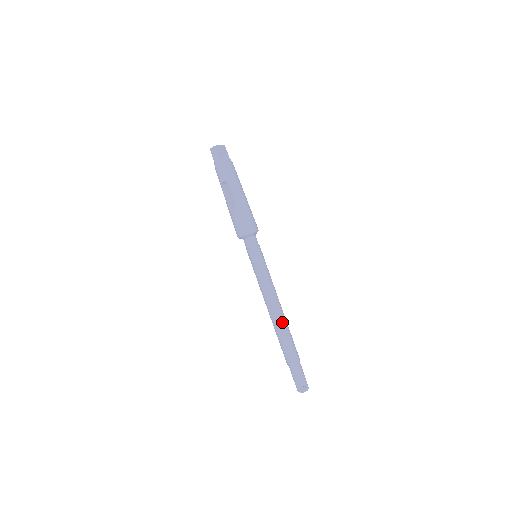
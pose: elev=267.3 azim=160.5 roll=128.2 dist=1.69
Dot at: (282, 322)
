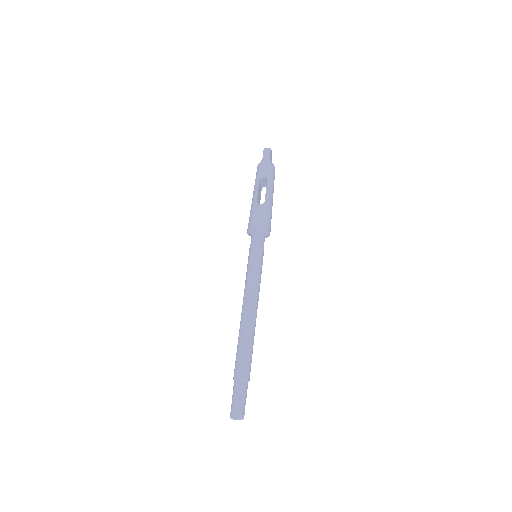
Dot at: (253, 330)
